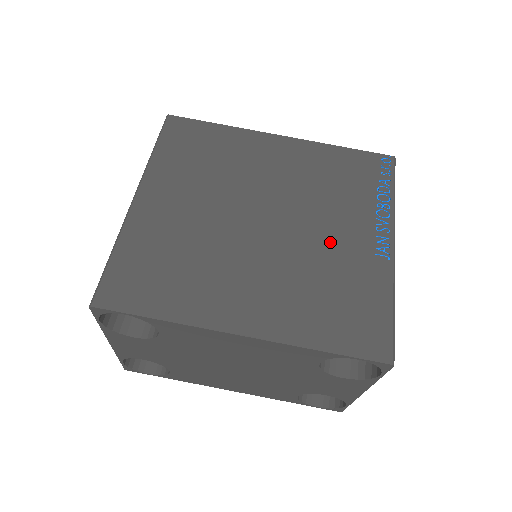
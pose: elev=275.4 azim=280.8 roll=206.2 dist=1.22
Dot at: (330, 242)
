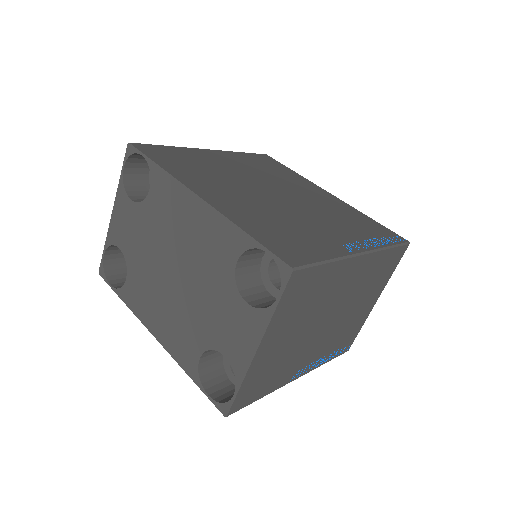
Dot at: (312, 223)
